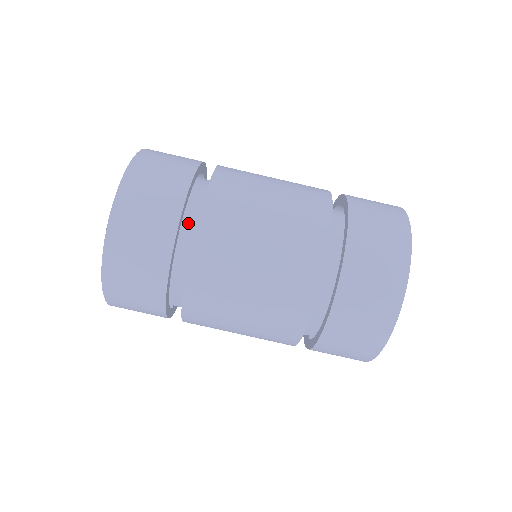
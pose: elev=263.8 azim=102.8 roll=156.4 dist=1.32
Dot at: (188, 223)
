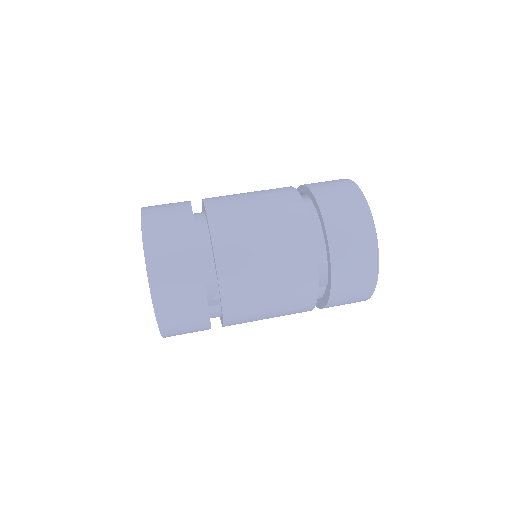
Dot at: (198, 219)
